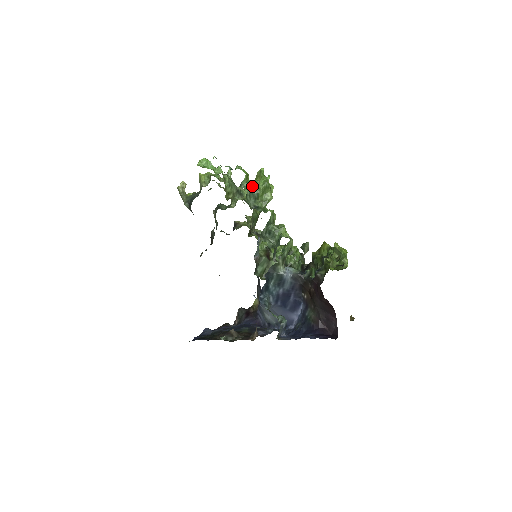
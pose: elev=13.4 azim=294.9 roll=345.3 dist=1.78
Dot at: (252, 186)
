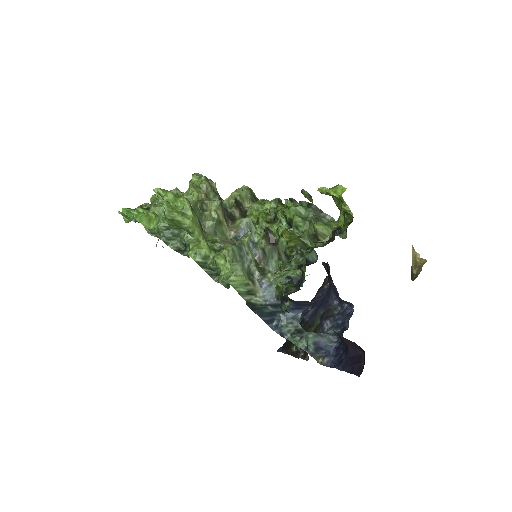
Dot at: (160, 229)
